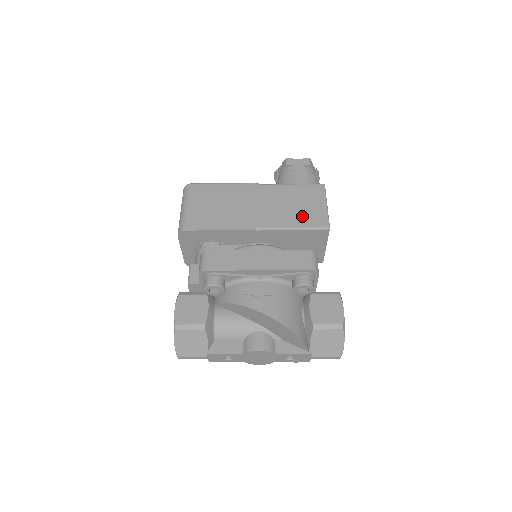
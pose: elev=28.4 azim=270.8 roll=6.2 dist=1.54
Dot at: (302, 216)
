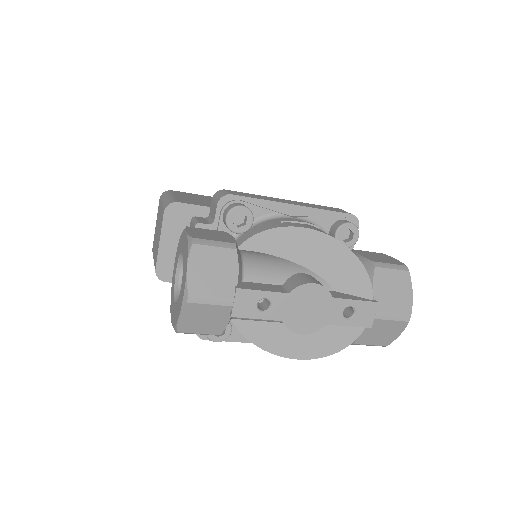
Dot at: occluded
